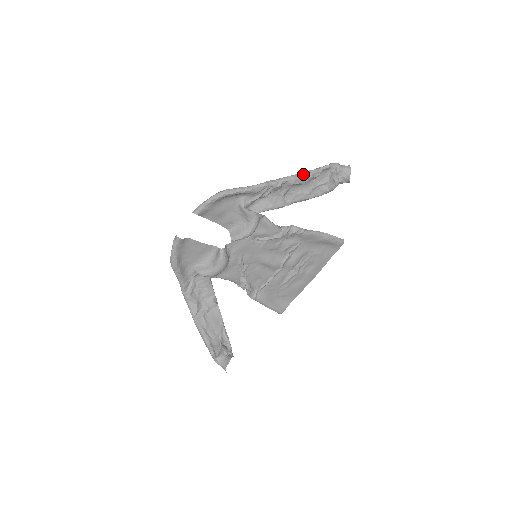
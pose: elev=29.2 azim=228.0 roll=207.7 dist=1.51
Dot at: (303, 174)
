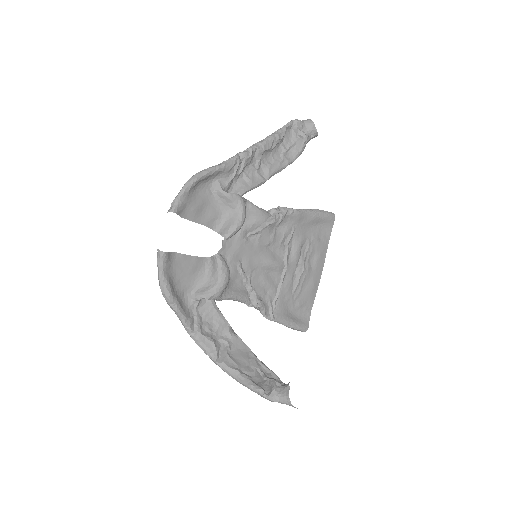
Dot at: (269, 137)
